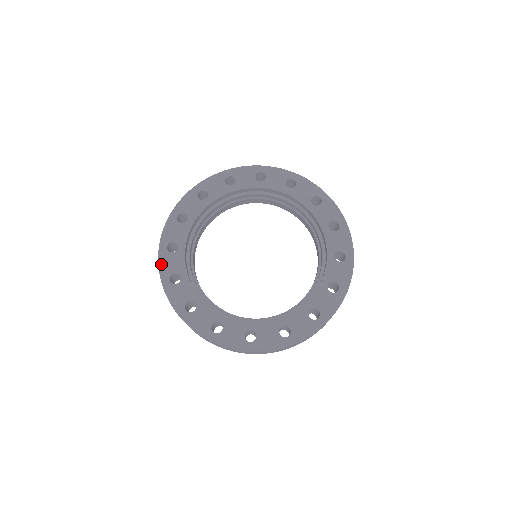
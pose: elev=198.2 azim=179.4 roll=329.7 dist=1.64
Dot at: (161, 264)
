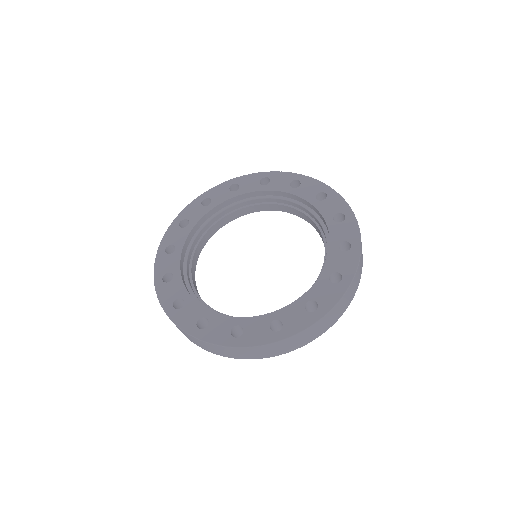
Dot at: (188, 207)
